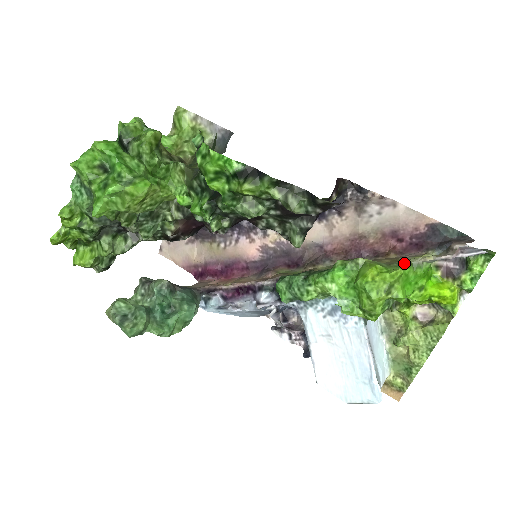
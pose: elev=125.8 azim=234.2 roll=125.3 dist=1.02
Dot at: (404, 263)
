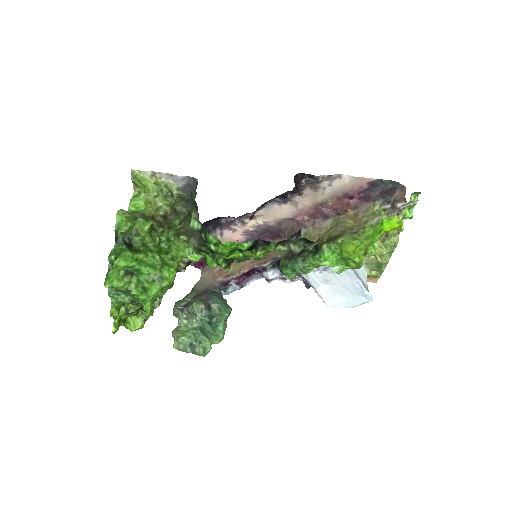
Dot at: (367, 227)
